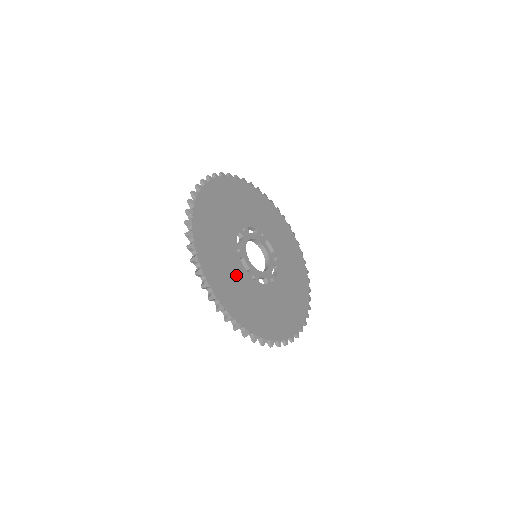
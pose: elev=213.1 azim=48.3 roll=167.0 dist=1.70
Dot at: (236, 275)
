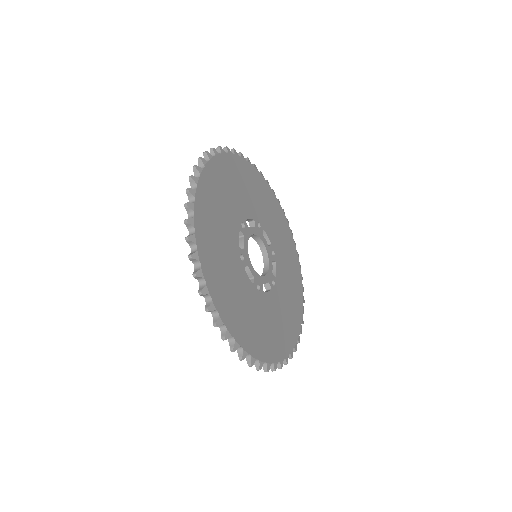
Dot at: (227, 231)
